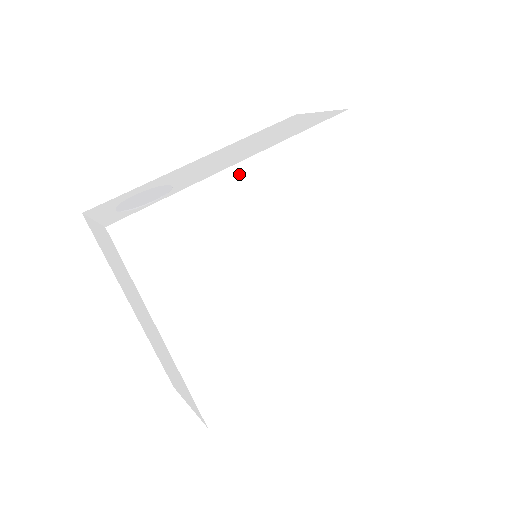
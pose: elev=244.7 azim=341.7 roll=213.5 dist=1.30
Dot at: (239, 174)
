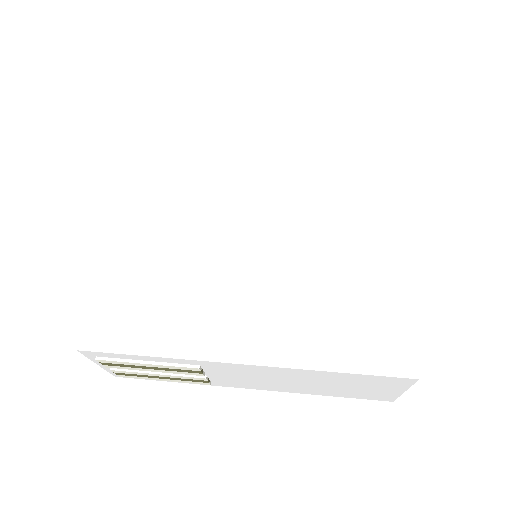
Dot at: (257, 151)
